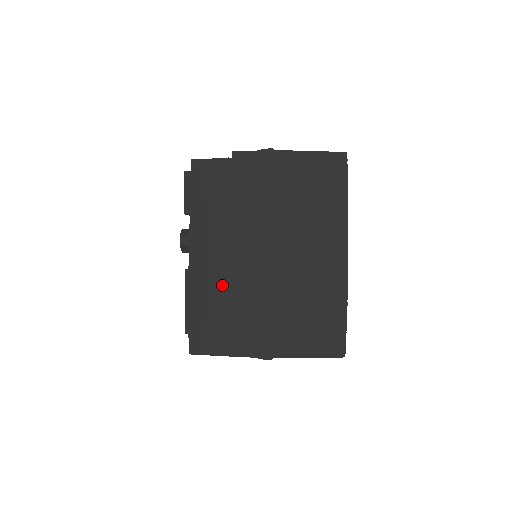
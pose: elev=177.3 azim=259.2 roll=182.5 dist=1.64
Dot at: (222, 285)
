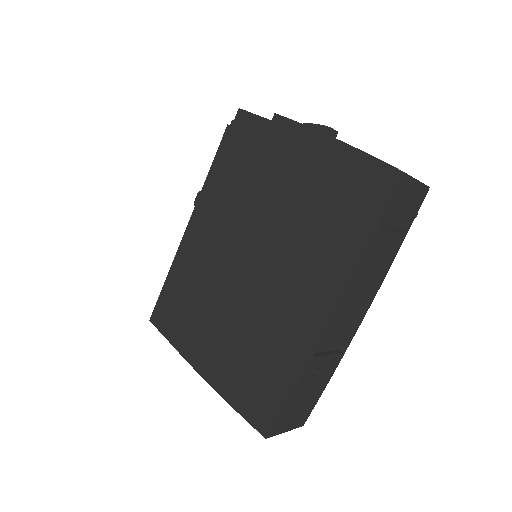
Dot at: (200, 269)
